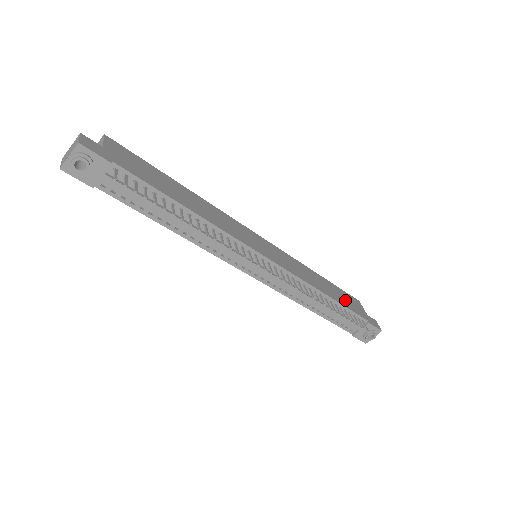
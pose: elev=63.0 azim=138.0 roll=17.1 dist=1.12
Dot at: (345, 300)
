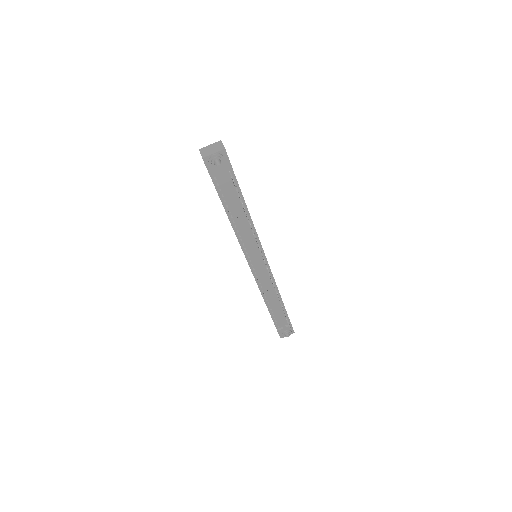
Dot at: occluded
